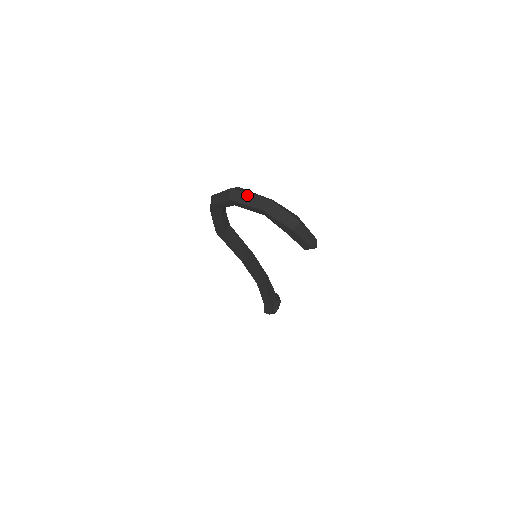
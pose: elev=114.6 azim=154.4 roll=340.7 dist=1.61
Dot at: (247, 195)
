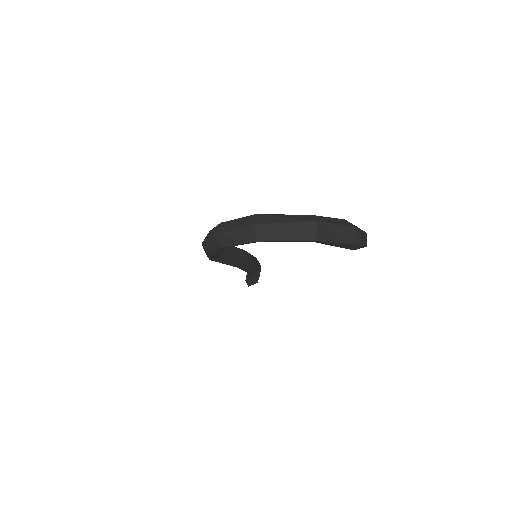
Dot at: (283, 226)
